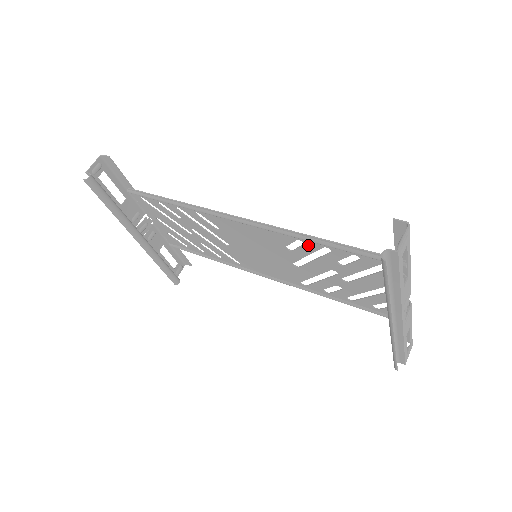
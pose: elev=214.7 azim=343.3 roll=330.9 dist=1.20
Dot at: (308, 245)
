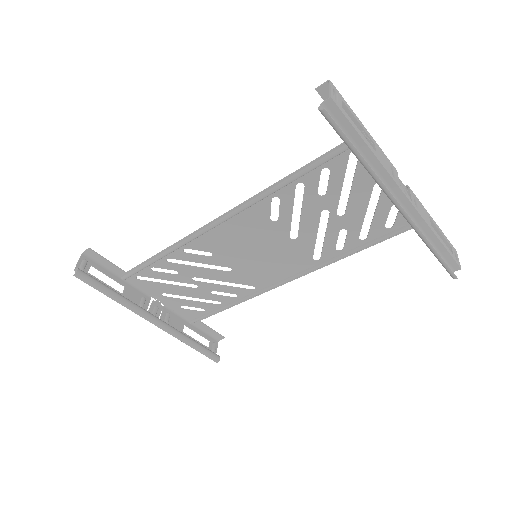
Dot at: (283, 197)
